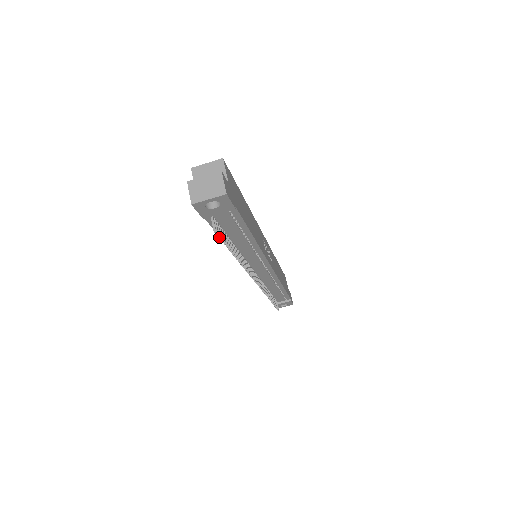
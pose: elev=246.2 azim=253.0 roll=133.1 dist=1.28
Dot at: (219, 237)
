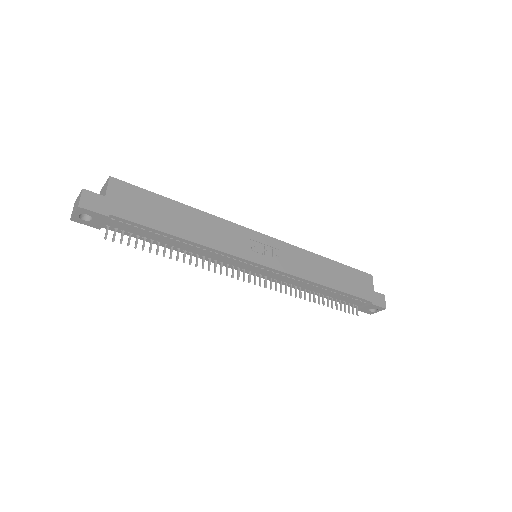
Dot at: (120, 242)
